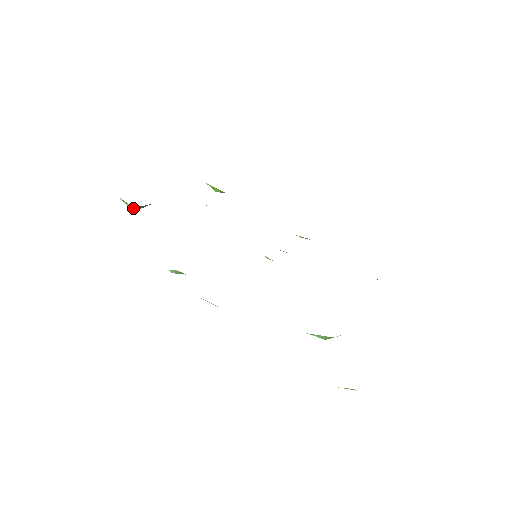
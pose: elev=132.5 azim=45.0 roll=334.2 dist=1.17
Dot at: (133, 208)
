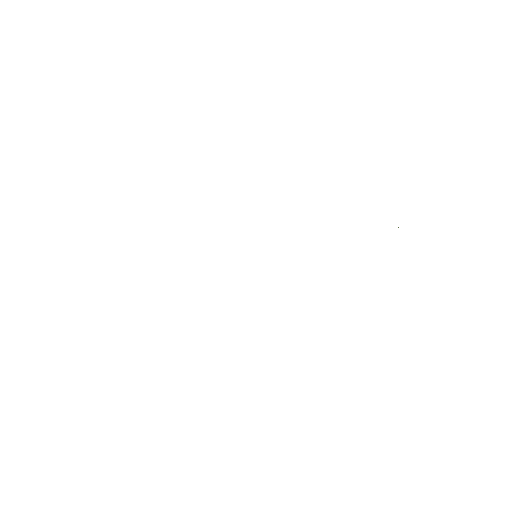
Dot at: occluded
